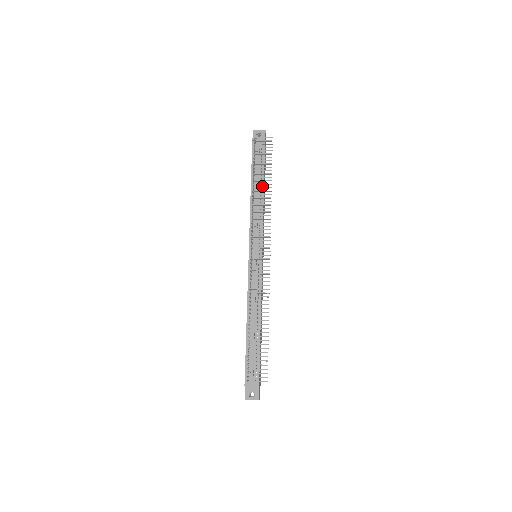
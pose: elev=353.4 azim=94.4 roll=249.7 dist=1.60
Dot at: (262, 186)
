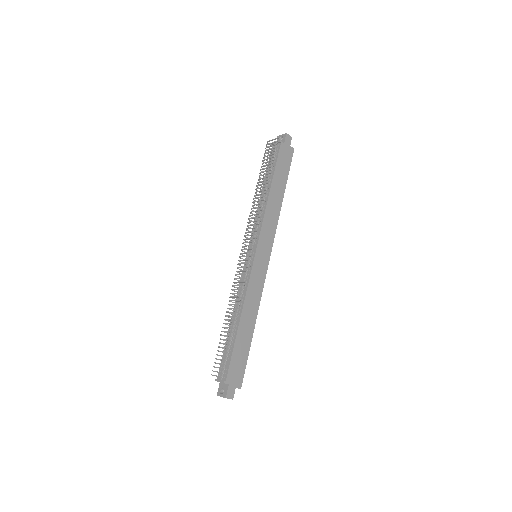
Dot at: (269, 187)
